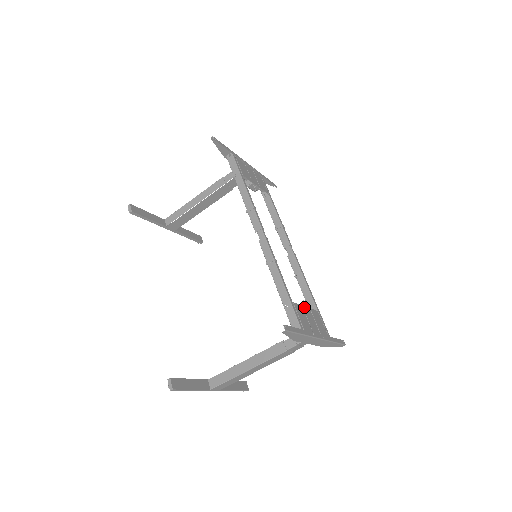
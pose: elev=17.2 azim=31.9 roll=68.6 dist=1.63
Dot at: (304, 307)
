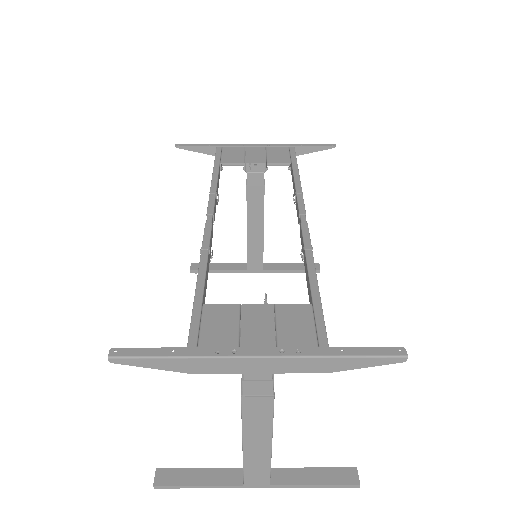
Dot at: (247, 305)
